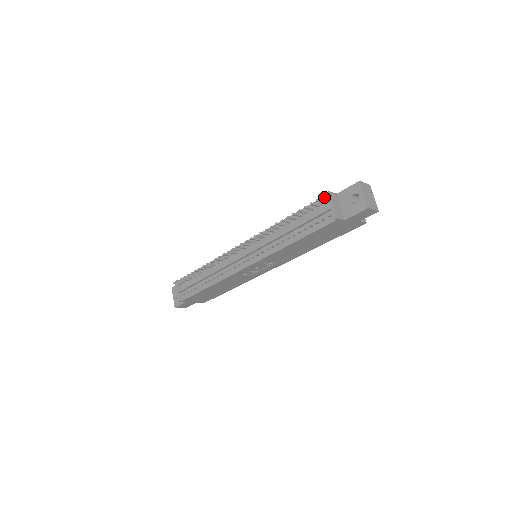
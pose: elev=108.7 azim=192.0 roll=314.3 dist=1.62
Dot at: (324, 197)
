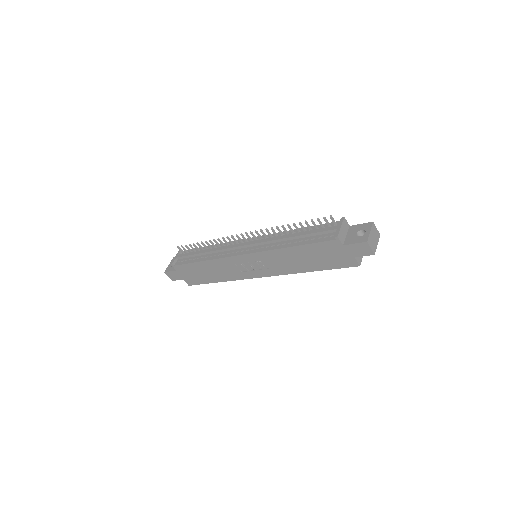
Dot at: (338, 221)
